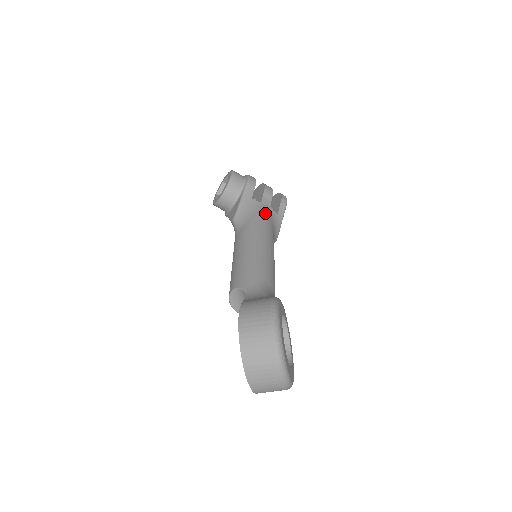
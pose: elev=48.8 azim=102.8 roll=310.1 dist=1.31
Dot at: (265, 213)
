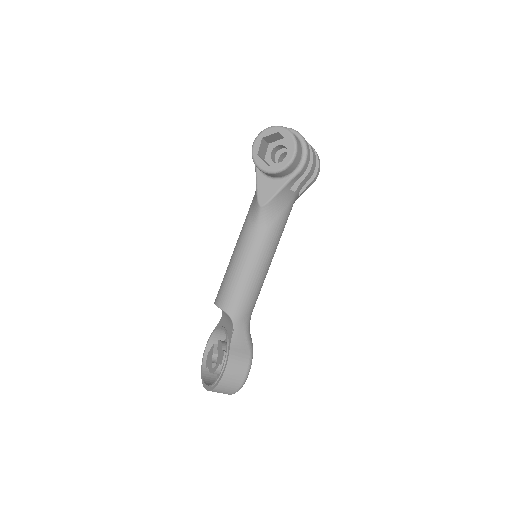
Dot at: (290, 210)
